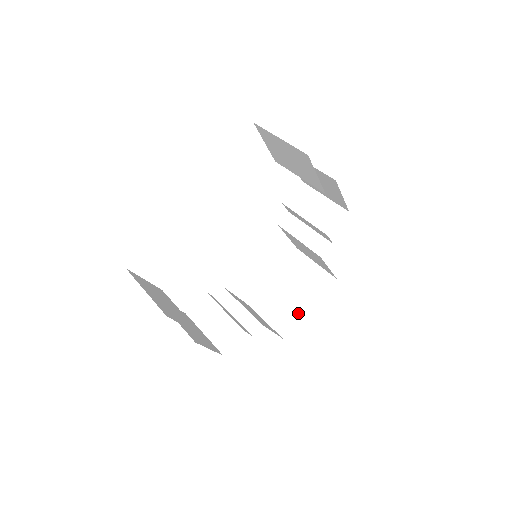
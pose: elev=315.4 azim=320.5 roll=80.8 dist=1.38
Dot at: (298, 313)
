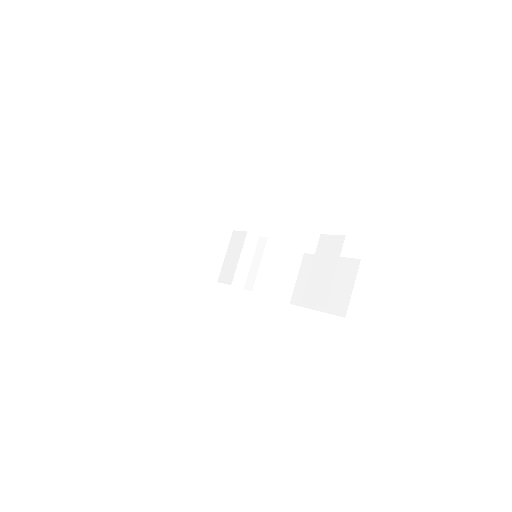
Dot at: occluded
